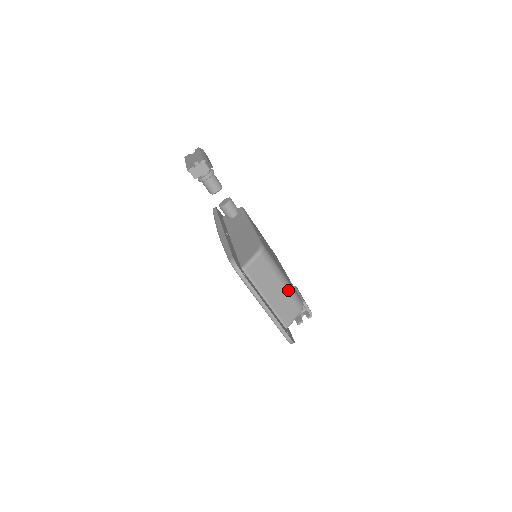
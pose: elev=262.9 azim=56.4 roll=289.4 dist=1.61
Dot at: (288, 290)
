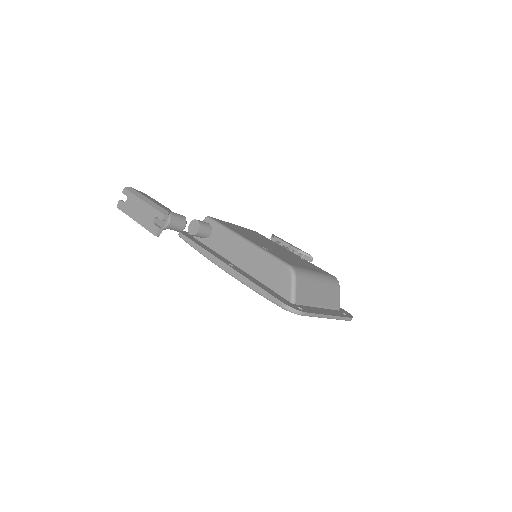
Dot at: (325, 281)
